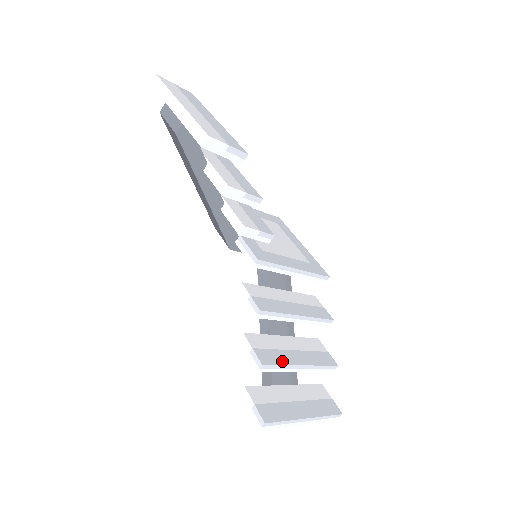
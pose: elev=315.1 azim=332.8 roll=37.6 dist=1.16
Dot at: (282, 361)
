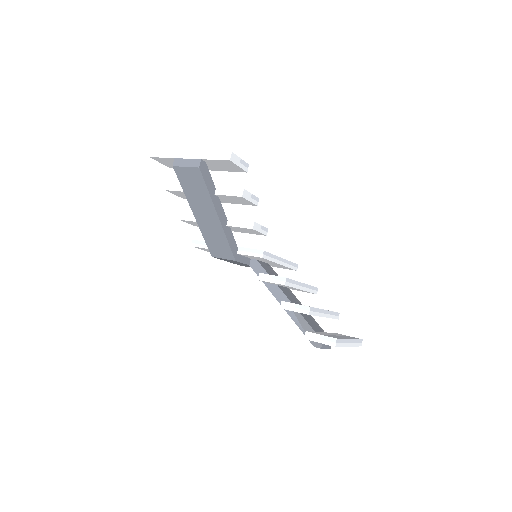
Dot at: occluded
